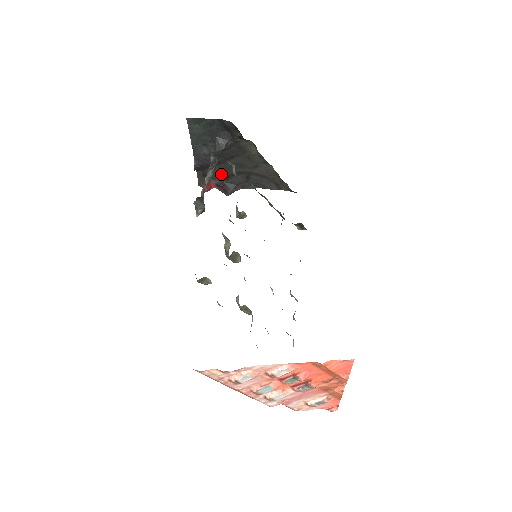
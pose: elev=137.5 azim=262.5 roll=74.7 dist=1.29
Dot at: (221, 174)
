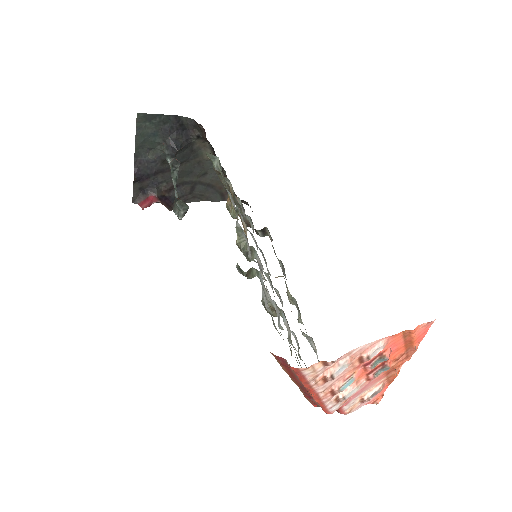
Dot at: (162, 186)
